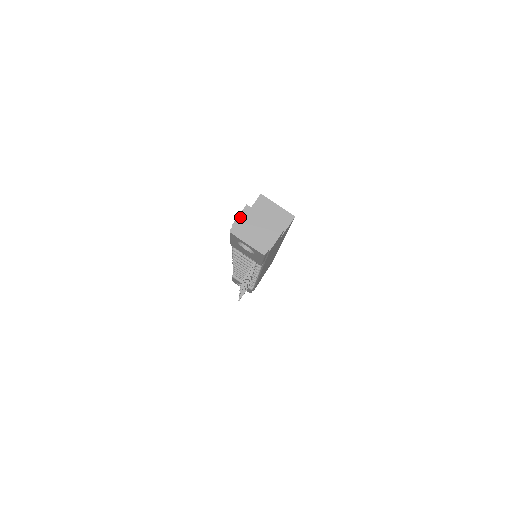
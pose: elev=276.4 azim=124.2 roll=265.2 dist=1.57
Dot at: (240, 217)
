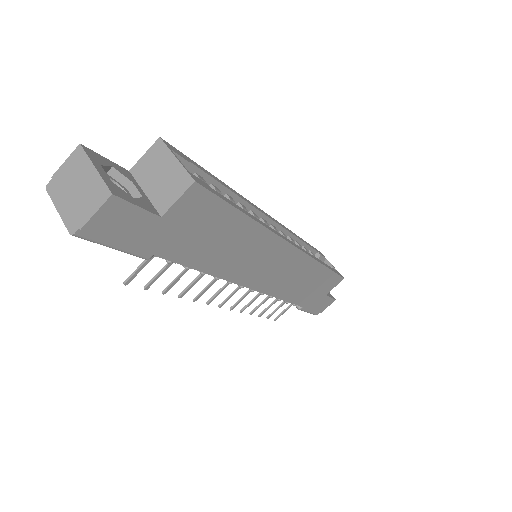
Dot at: (65, 164)
